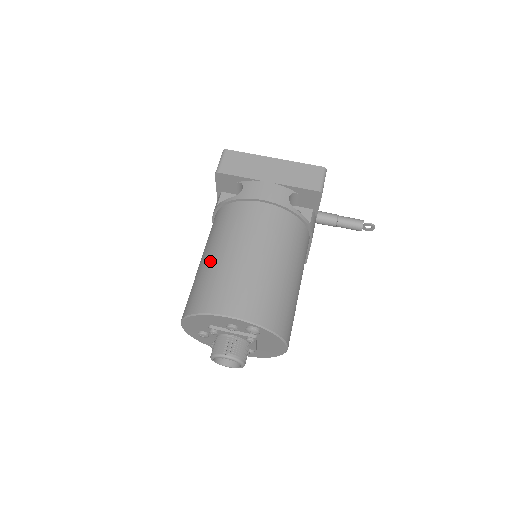
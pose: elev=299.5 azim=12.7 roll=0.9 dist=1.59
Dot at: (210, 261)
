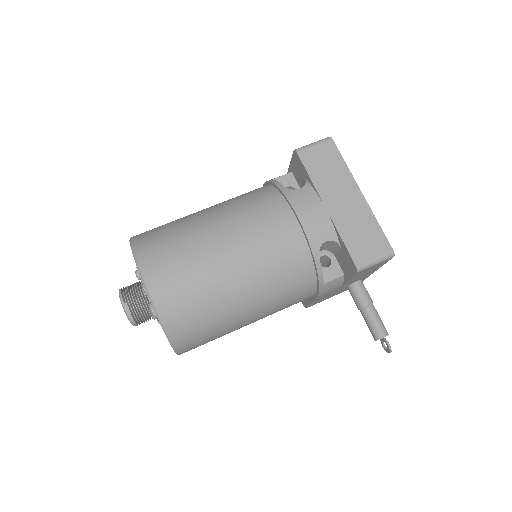
Dot at: (197, 218)
